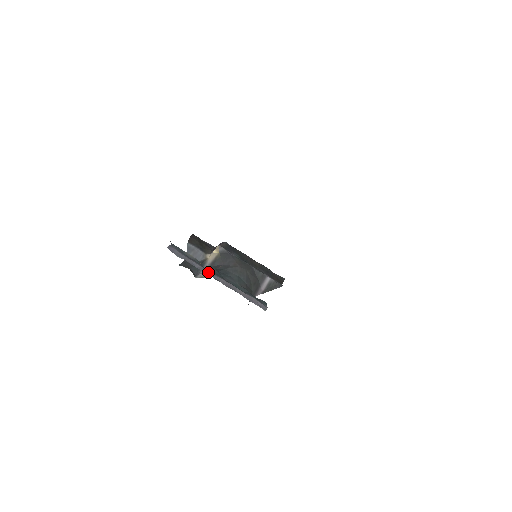
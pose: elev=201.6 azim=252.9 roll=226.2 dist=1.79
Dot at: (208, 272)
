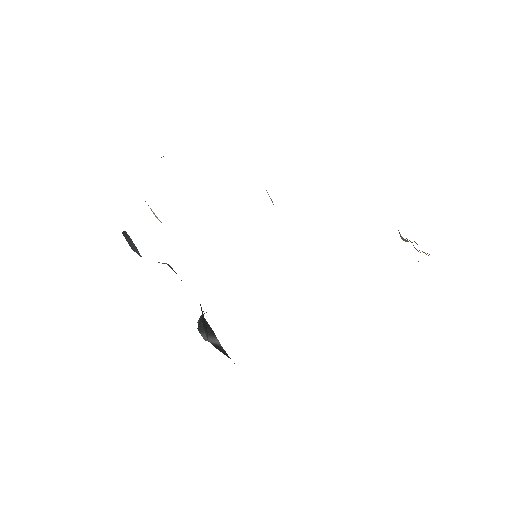
Dot at: occluded
